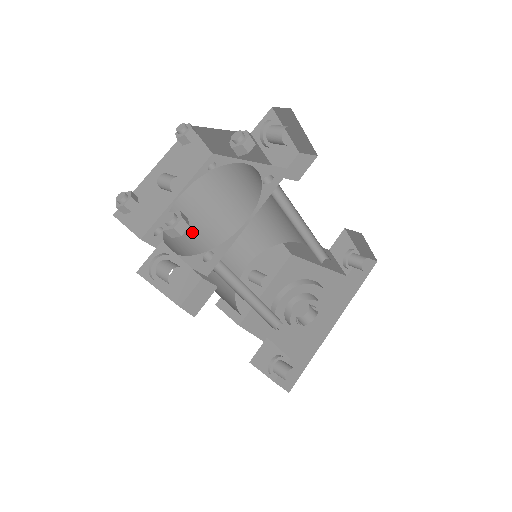
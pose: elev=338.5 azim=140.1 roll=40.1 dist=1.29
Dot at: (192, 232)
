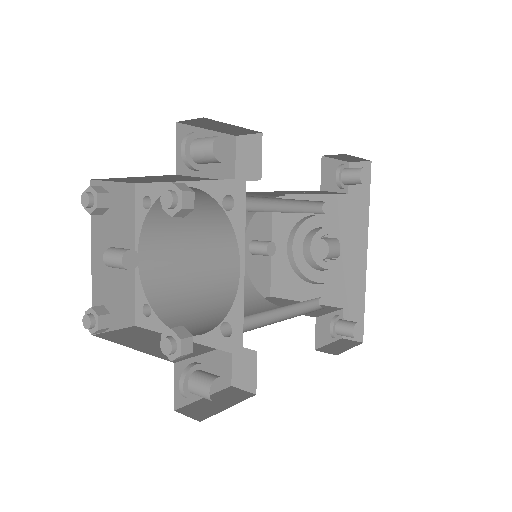
Dot at: (175, 274)
